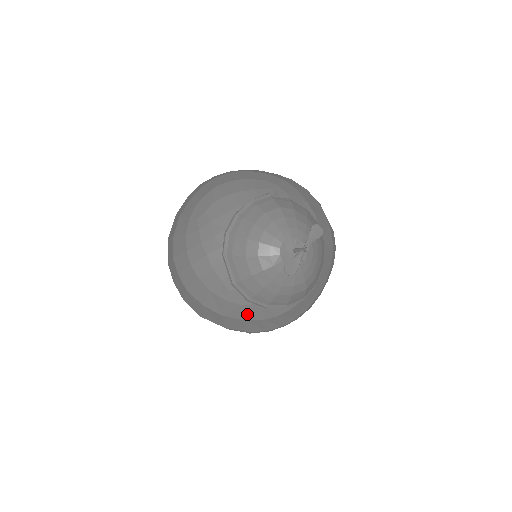
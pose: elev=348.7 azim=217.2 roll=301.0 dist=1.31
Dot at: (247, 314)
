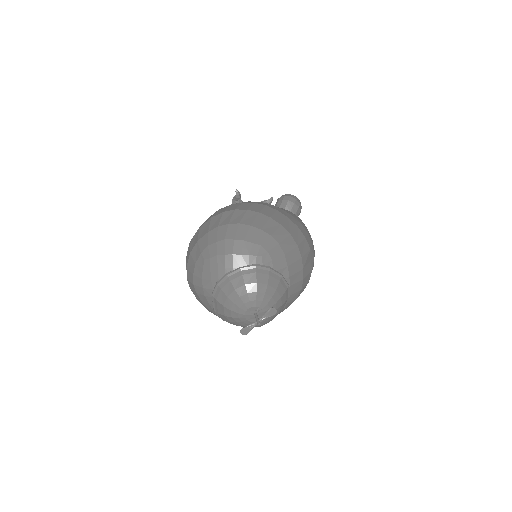
Dot at: occluded
